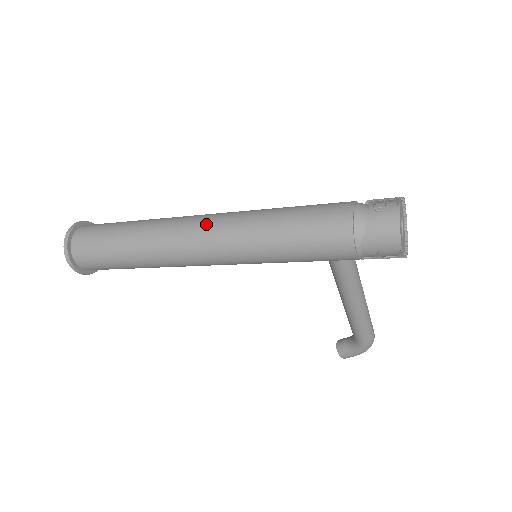
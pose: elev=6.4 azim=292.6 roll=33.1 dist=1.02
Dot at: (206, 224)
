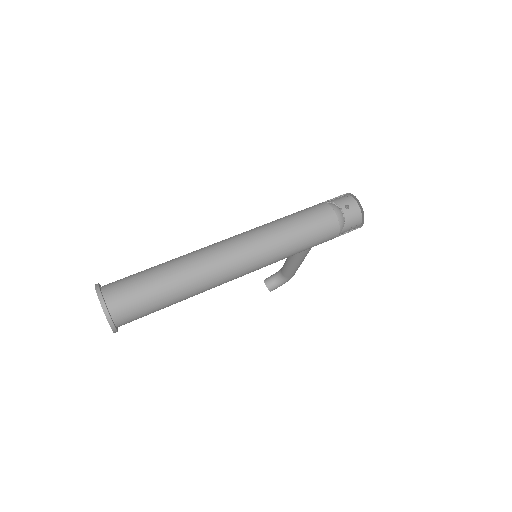
Dot at: (240, 251)
